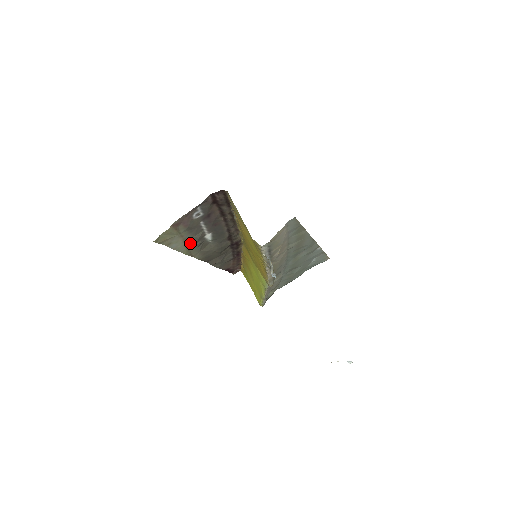
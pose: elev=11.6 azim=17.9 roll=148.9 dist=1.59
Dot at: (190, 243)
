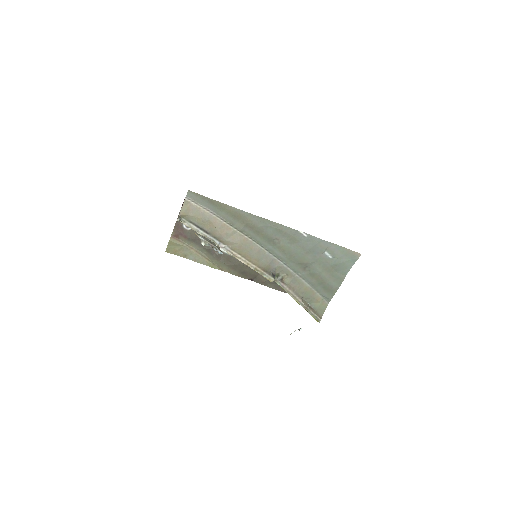
Dot at: (208, 256)
